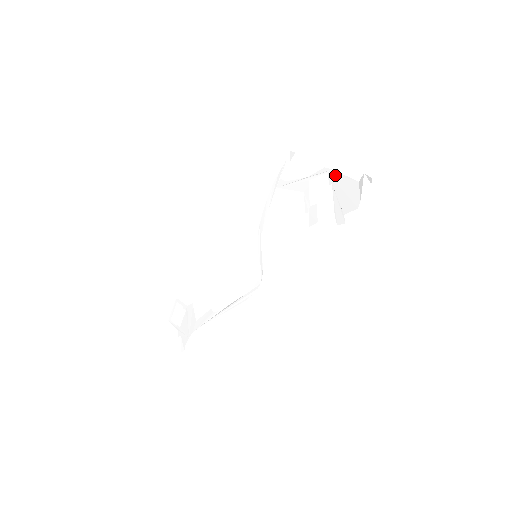
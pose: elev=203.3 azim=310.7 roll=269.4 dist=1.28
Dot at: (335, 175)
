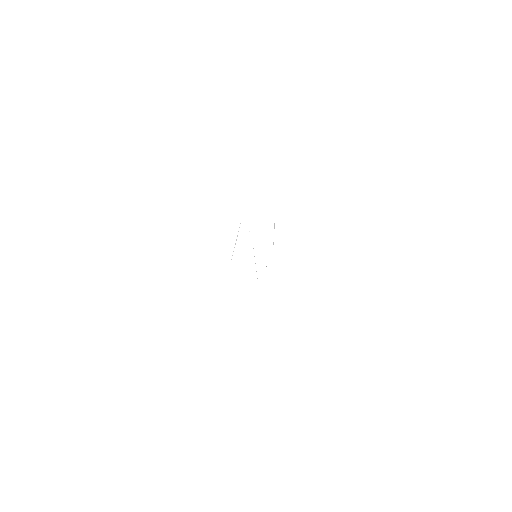
Dot at: occluded
